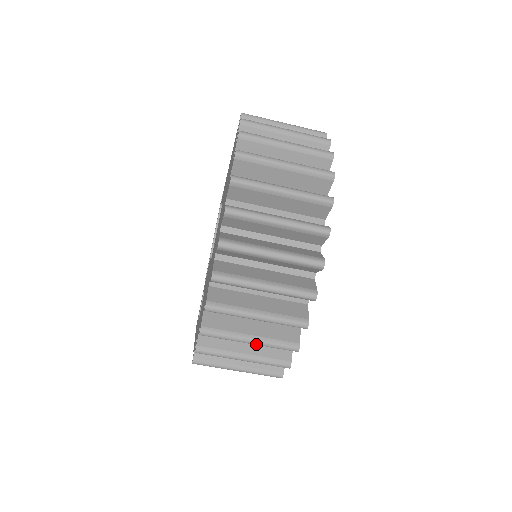
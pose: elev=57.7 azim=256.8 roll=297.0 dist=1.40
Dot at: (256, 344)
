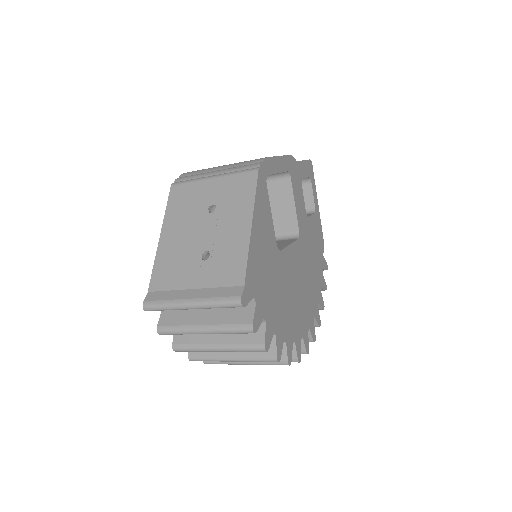
Dot at: occluded
